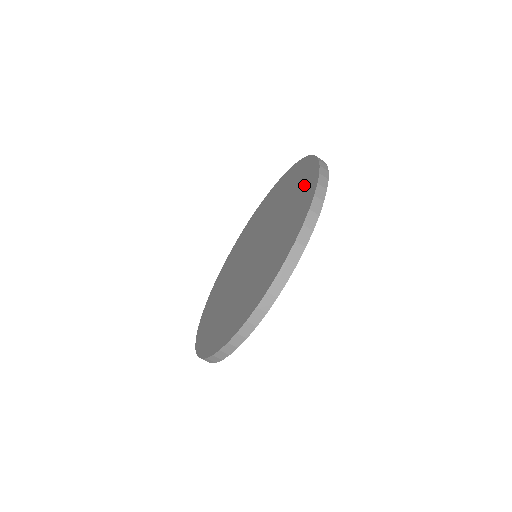
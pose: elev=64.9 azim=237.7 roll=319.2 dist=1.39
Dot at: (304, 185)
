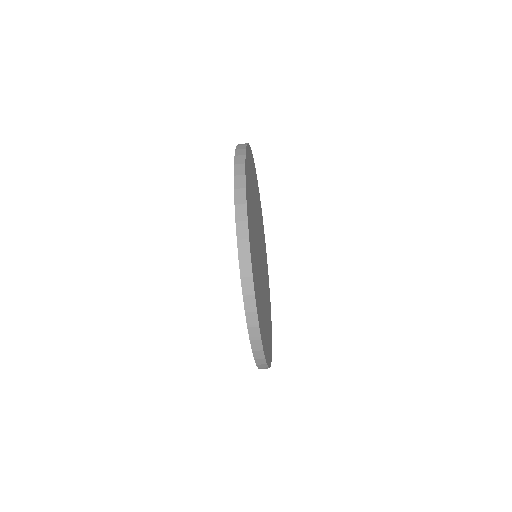
Dot at: occluded
